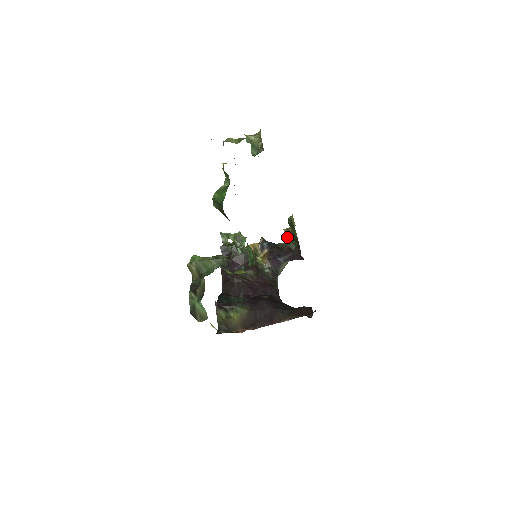
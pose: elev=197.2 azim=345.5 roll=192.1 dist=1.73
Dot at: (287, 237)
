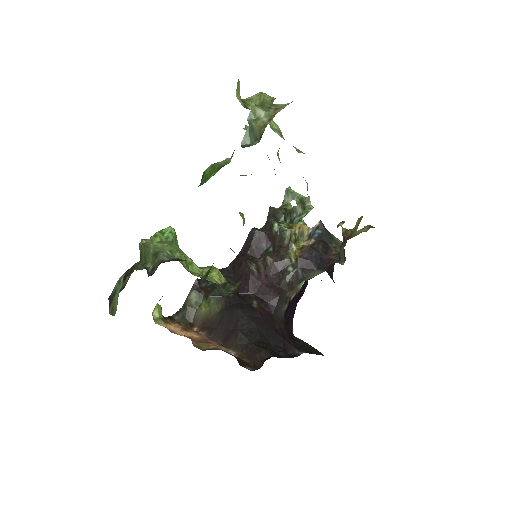
Dot at: (352, 236)
